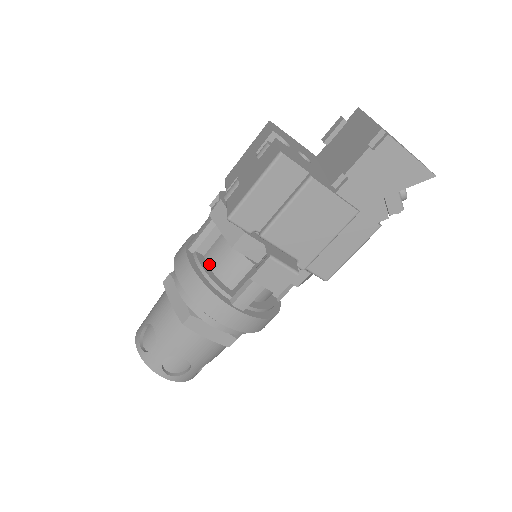
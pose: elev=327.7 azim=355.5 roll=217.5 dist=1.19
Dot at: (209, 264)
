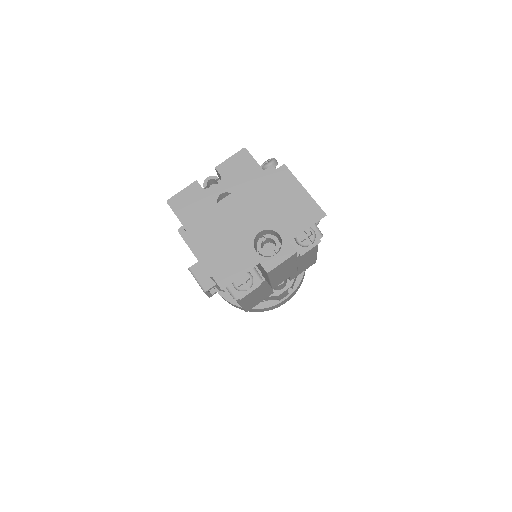
Dot at: occluded
